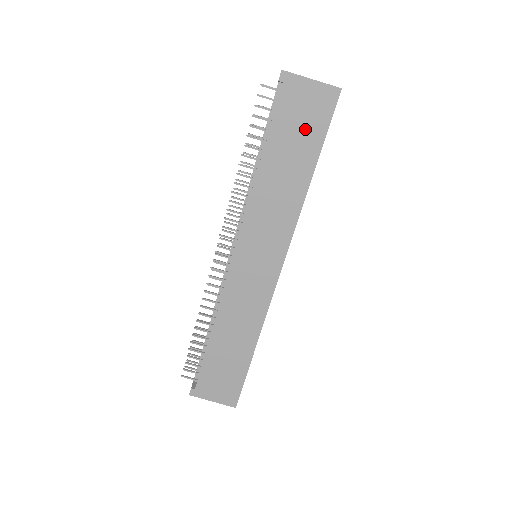
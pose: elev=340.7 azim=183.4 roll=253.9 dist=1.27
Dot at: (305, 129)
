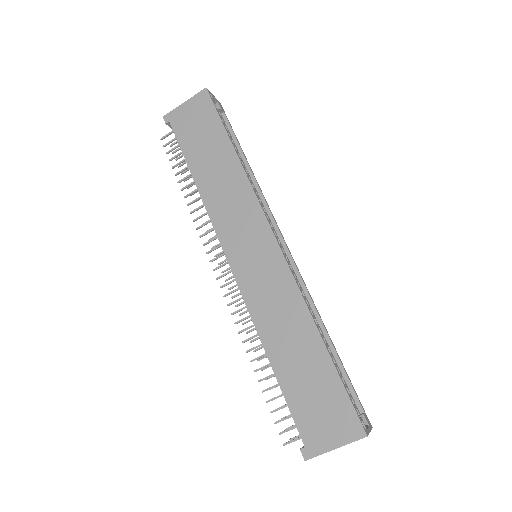
Dot at: (204, 130)
